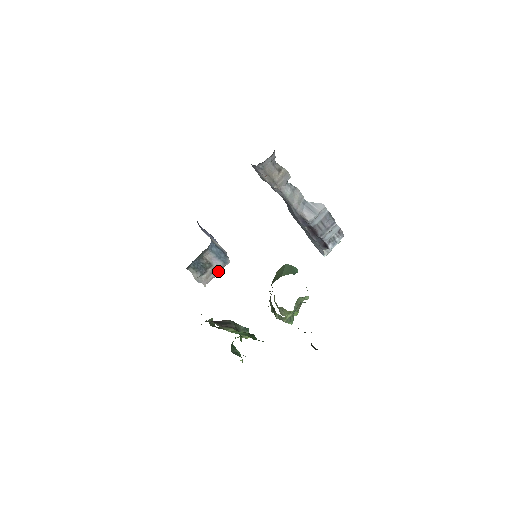
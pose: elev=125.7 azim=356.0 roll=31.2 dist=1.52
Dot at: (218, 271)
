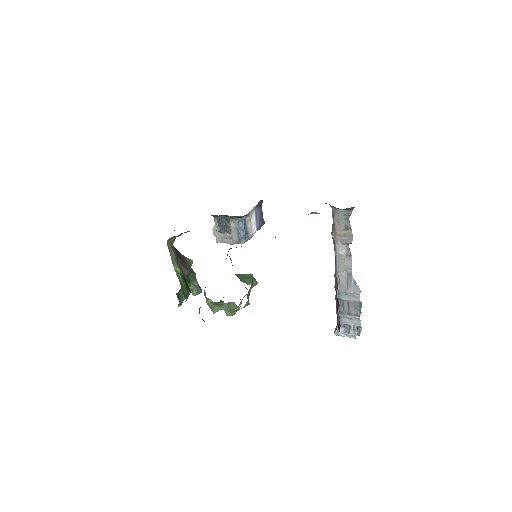
Dot at: (232, 242)
